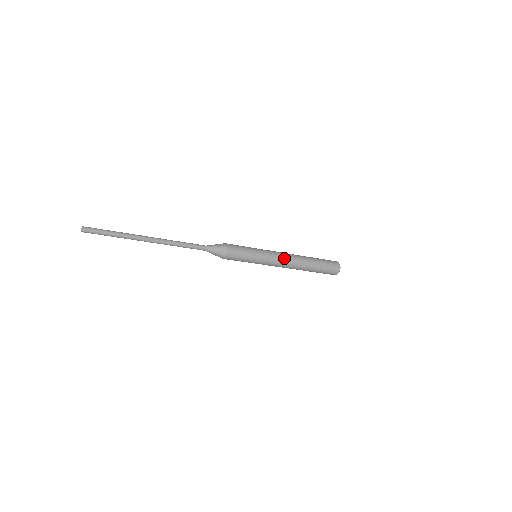
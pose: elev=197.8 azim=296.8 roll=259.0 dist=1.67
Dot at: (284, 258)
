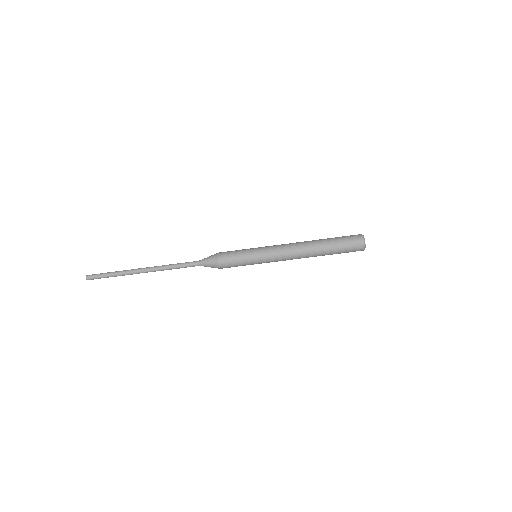
Dot at: (285, 244)
